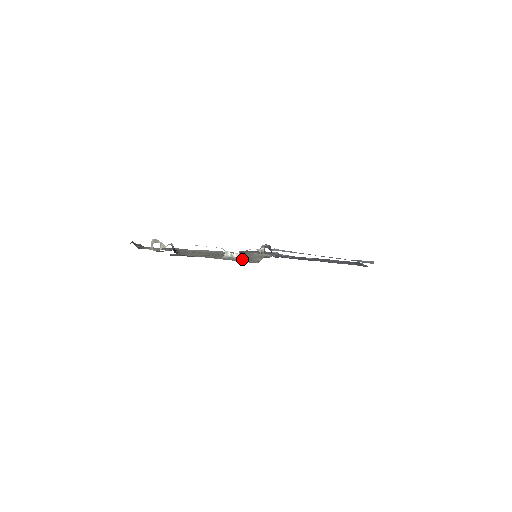
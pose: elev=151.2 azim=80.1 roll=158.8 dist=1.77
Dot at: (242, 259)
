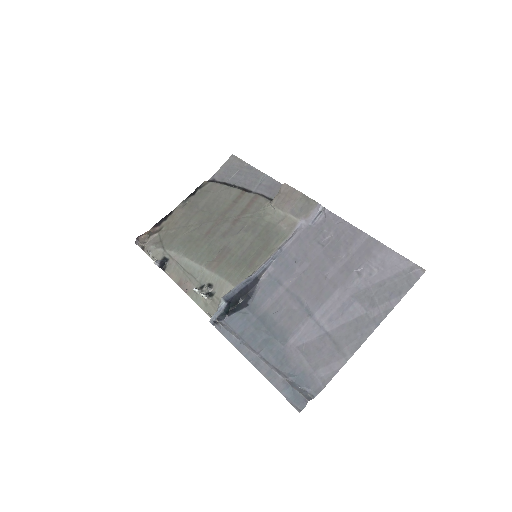
Dot at: (207, 304)
